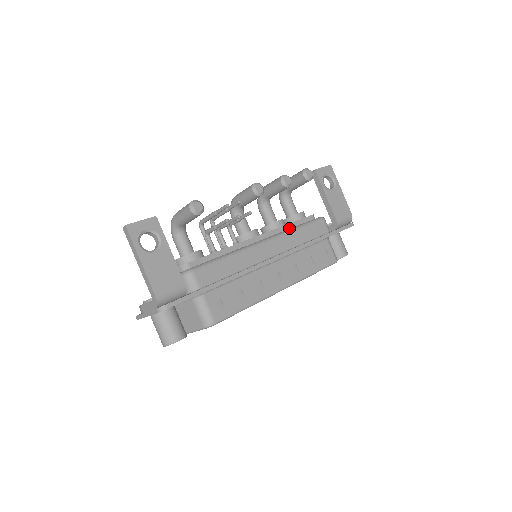
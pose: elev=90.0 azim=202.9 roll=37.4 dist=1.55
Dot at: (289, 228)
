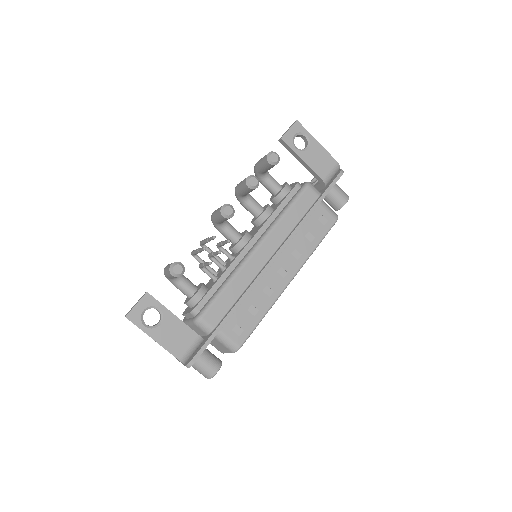
Dot at: (277, 214)
